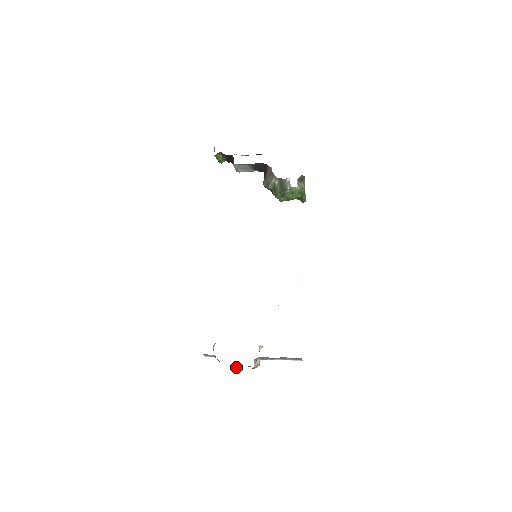
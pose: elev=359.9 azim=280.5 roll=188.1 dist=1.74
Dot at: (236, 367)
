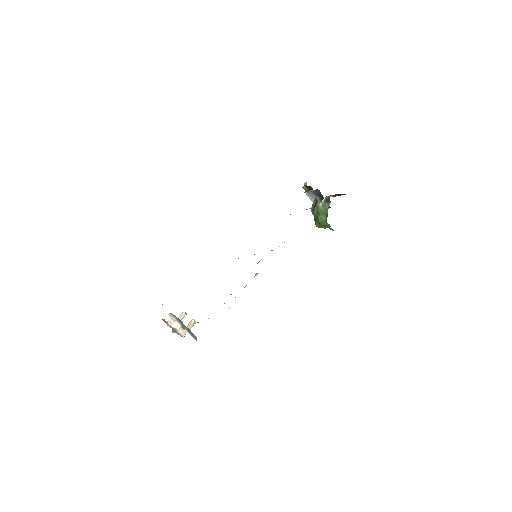
Dot at: occluded
